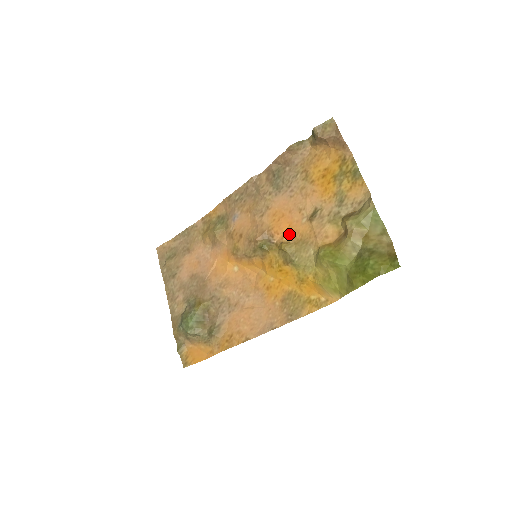
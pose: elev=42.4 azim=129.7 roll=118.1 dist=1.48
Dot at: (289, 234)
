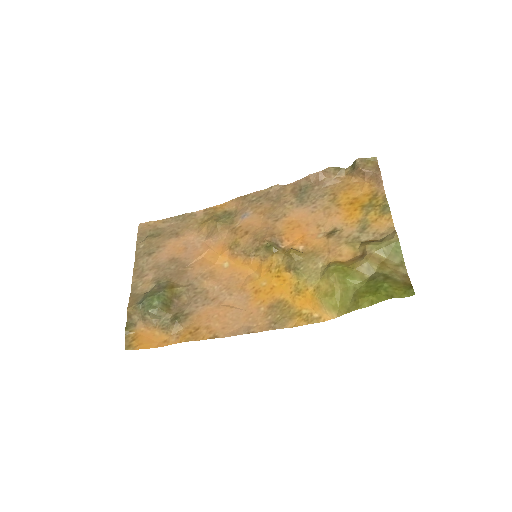
Dot at: (301, 243)
